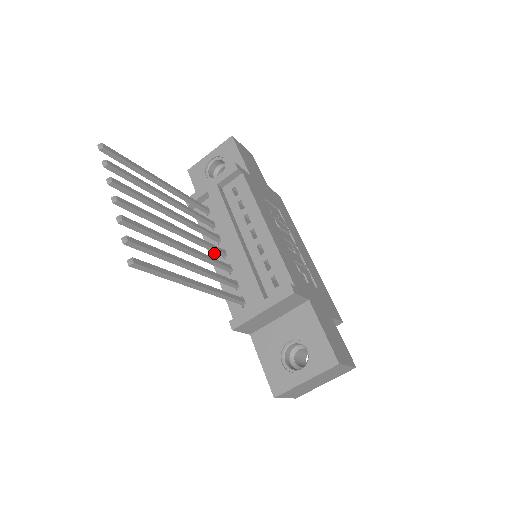
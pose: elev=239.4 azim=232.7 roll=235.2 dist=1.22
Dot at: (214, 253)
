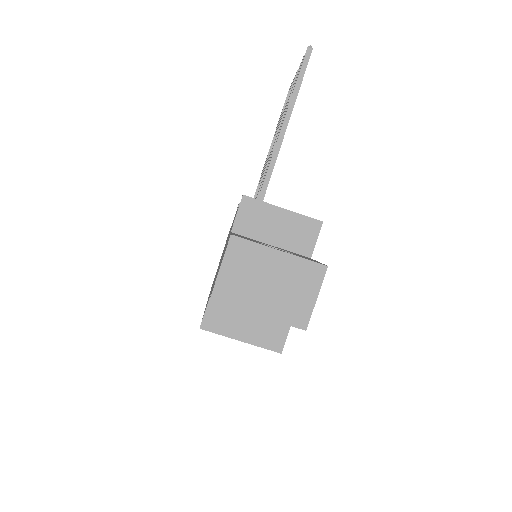
Dot at: occluded
